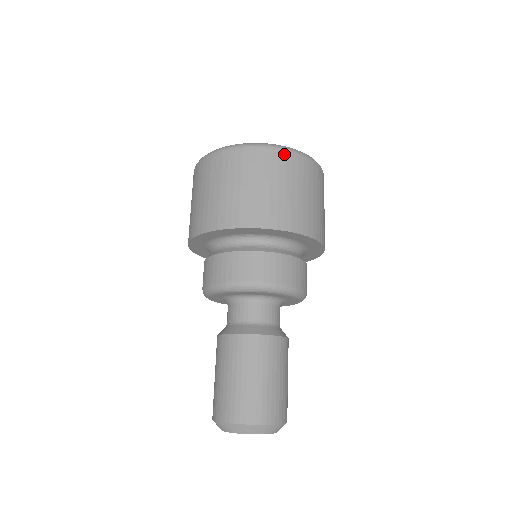
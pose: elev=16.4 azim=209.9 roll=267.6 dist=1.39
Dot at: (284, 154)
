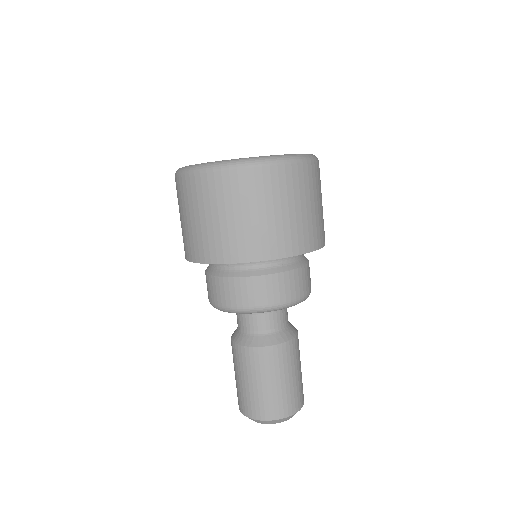
Dot at: (296, 167)
